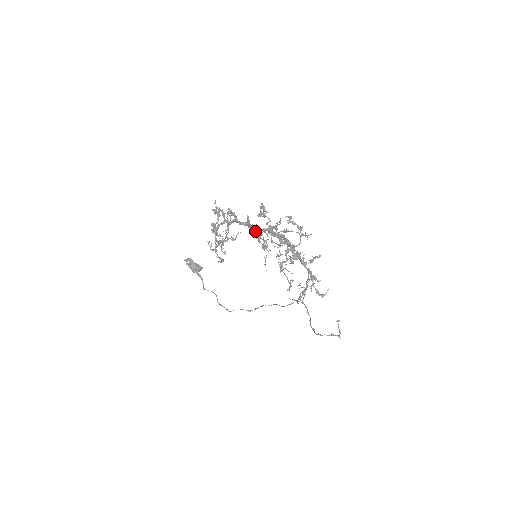
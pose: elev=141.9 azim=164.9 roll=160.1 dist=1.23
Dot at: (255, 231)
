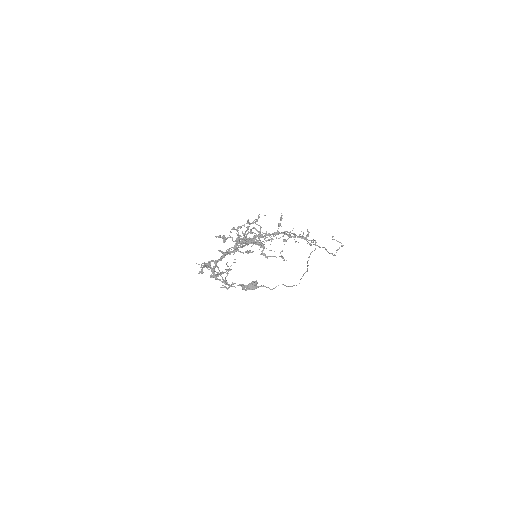
Dot at: occluded
